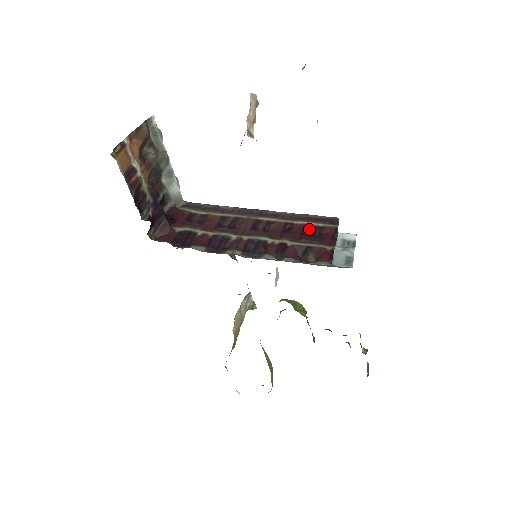
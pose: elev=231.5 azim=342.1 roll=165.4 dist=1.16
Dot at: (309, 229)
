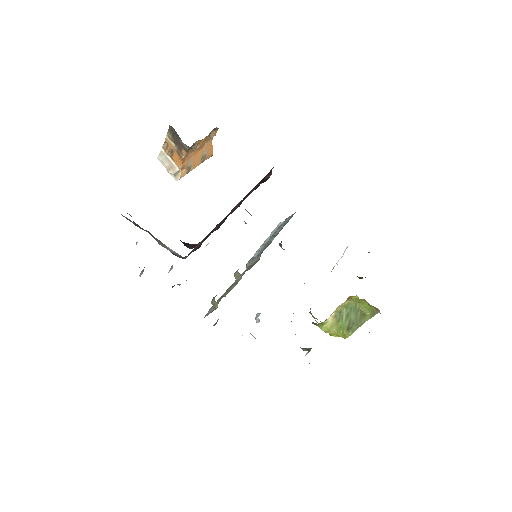
Dot at: occluded
